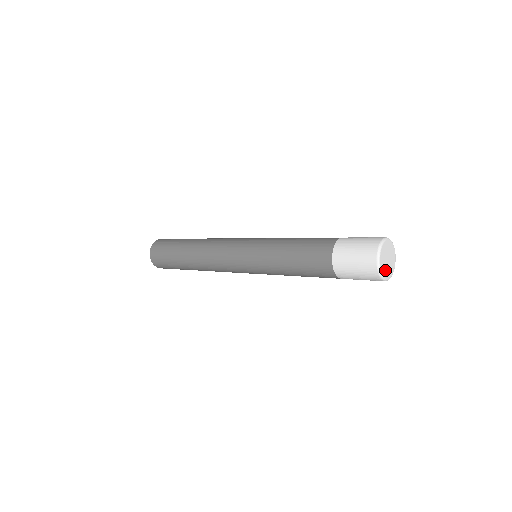
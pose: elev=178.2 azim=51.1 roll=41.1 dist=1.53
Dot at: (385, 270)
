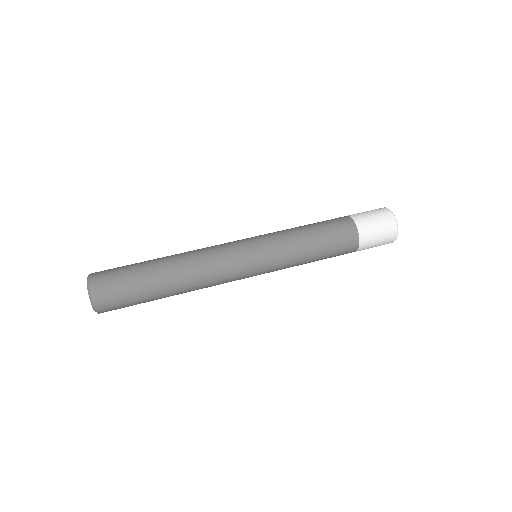
Dot at: occluded
